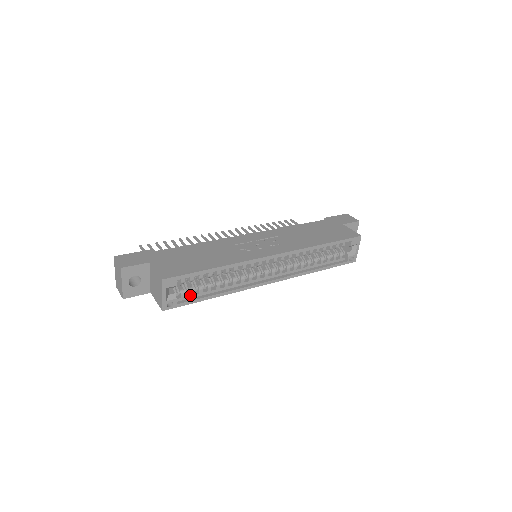
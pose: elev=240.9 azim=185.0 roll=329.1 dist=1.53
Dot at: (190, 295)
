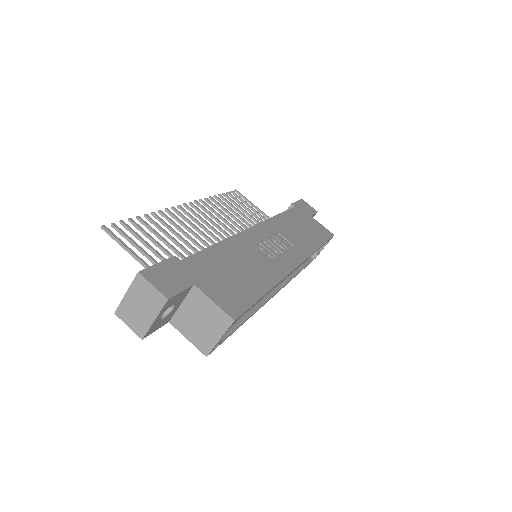
Dot at: occluded
